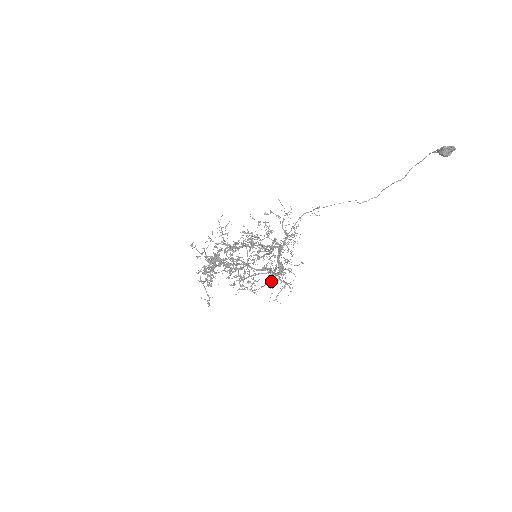
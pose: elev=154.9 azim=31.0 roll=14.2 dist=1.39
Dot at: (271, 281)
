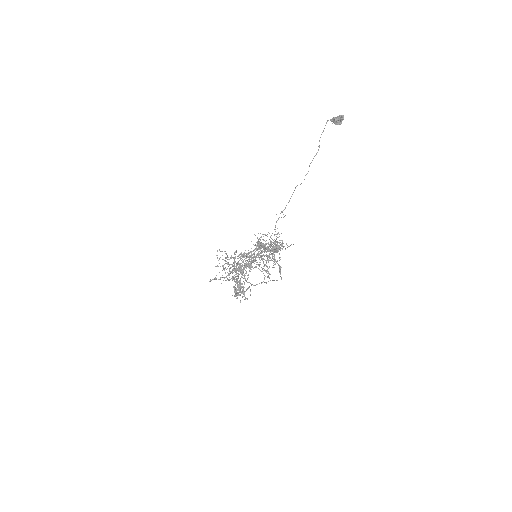
Dot at: occluded
